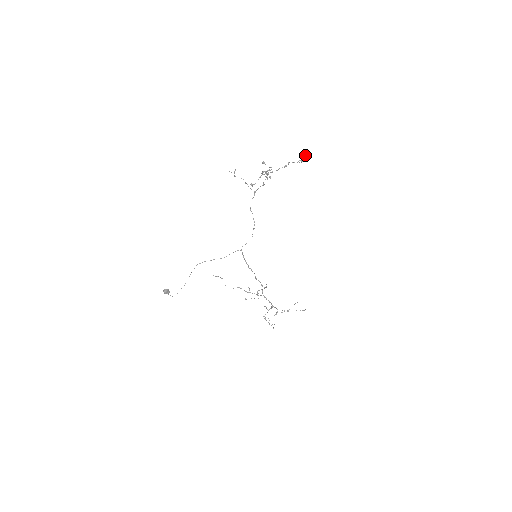
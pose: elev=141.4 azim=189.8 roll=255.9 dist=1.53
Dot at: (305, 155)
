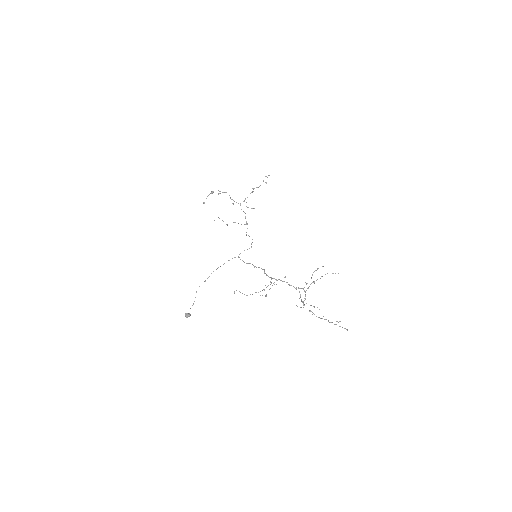
Dot at: occluded
